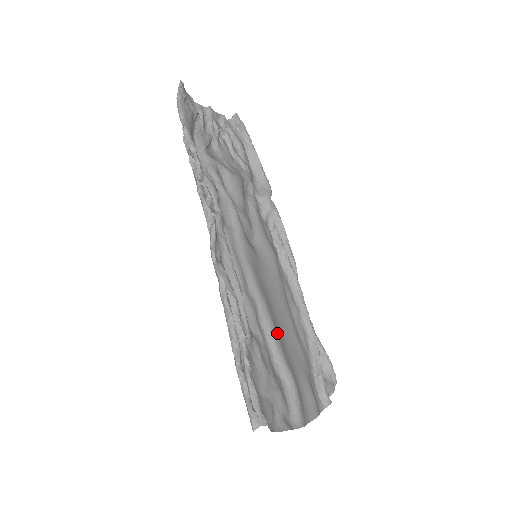
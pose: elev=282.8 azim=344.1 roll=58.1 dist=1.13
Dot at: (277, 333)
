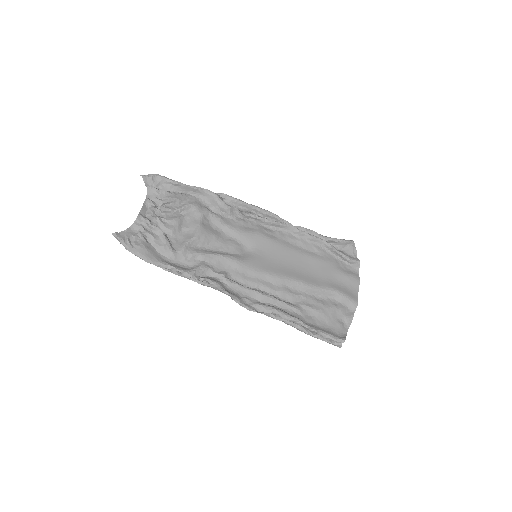
Dot at: (306, 281)
